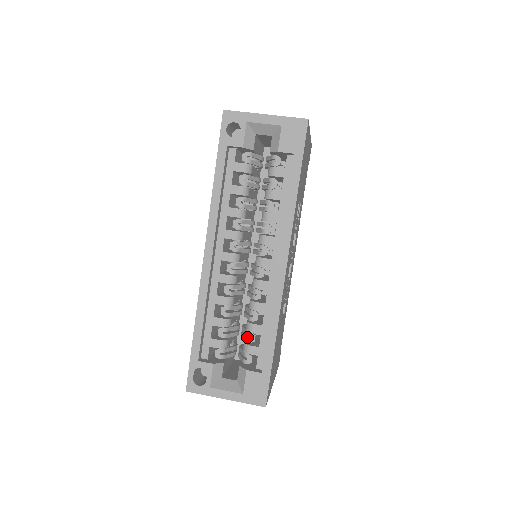
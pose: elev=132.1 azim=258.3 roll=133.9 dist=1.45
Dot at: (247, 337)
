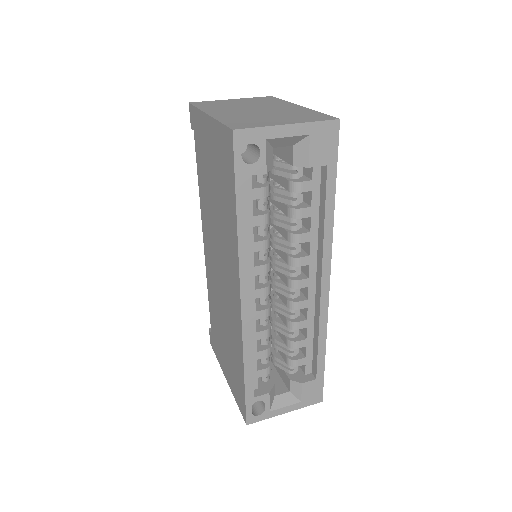
Dot at: (289, 351)
